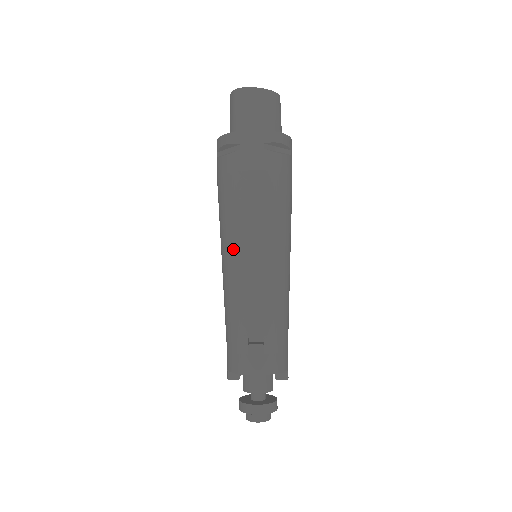
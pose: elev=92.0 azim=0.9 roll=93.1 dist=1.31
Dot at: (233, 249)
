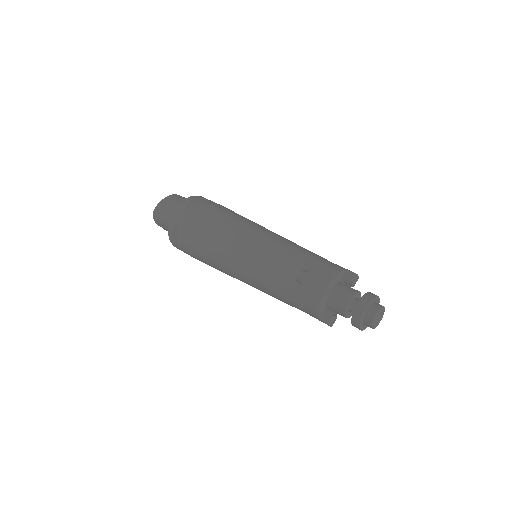
Dot at: (232, 261)
